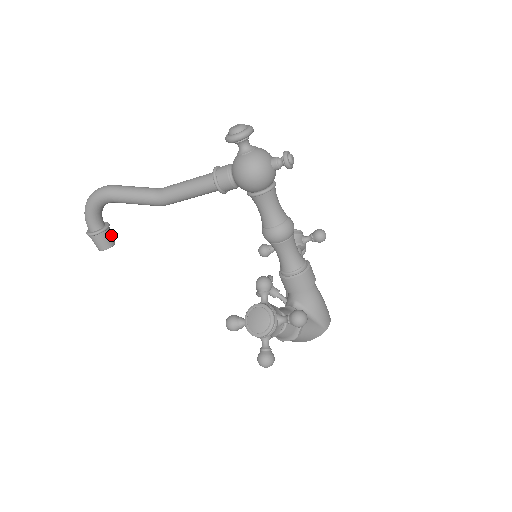
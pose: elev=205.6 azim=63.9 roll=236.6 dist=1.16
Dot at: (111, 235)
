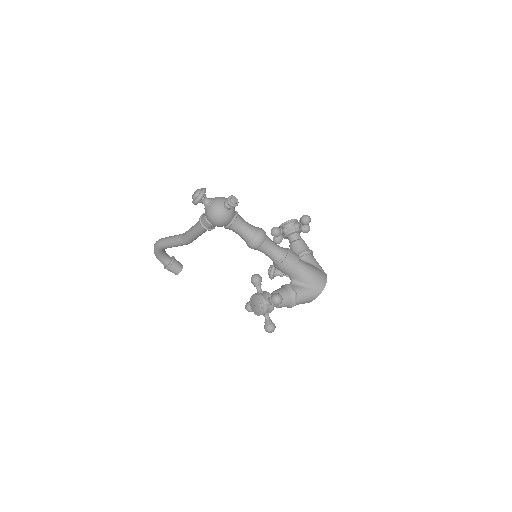
Dot at: (178, 264)
